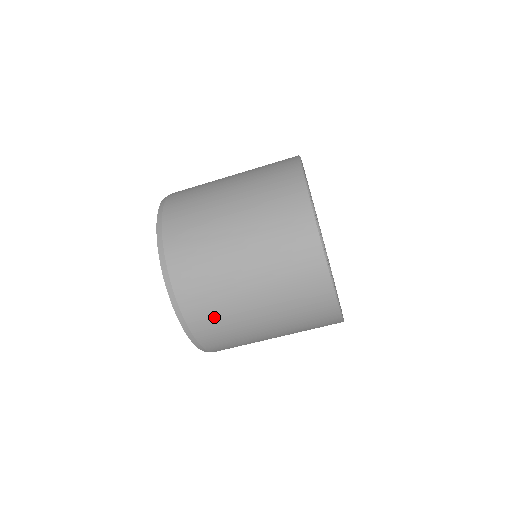
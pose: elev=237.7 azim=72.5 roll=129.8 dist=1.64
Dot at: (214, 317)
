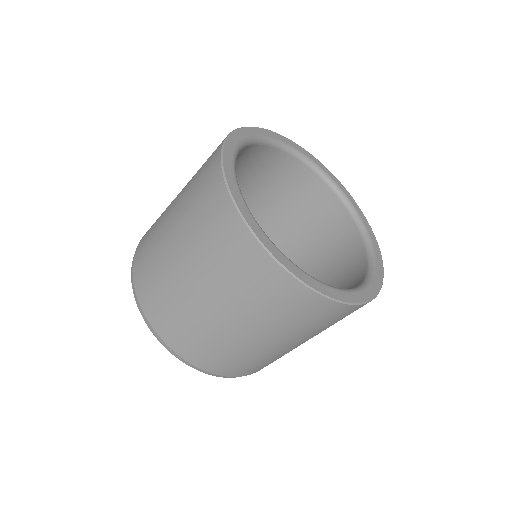
Dot at: occluded
